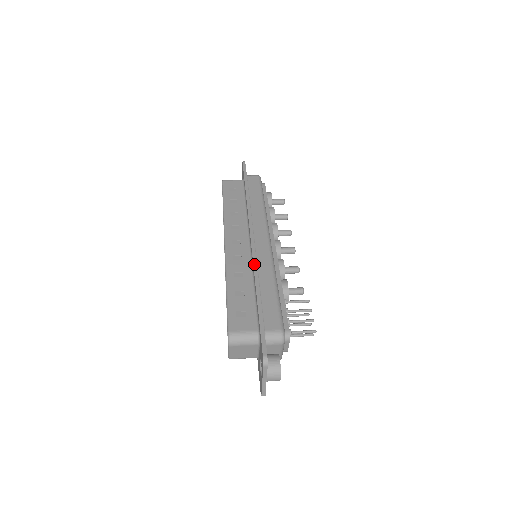
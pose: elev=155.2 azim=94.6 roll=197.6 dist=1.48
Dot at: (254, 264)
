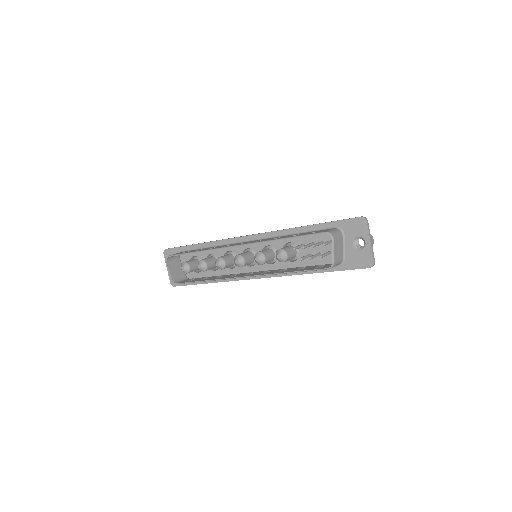
Dot at: (277, 230)
